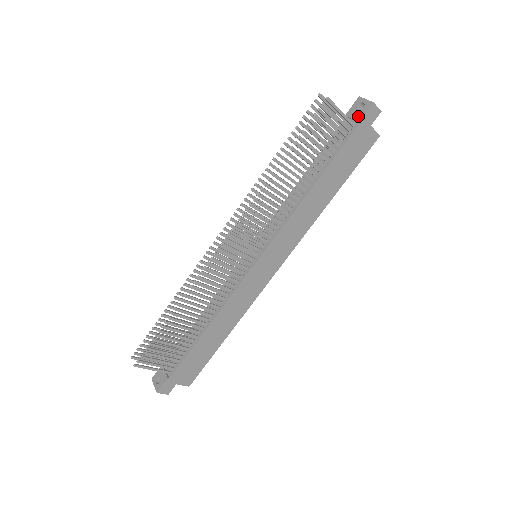
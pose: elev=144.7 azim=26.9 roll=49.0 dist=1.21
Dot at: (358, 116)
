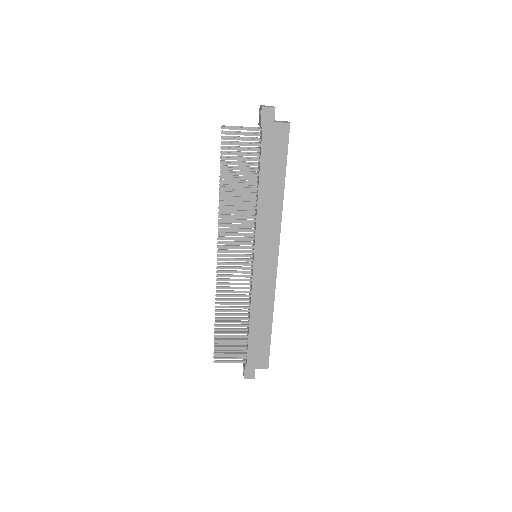
Dot at: (260, 122)
